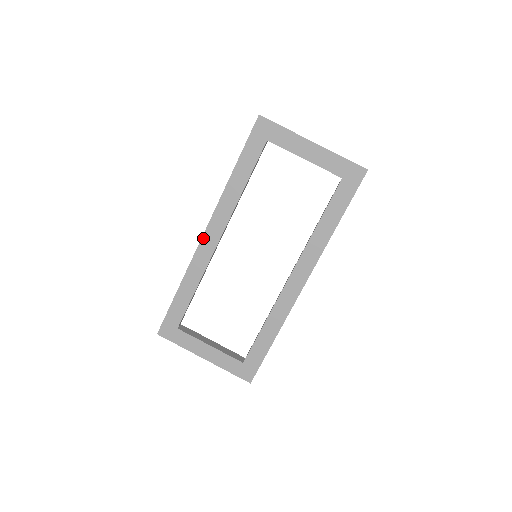
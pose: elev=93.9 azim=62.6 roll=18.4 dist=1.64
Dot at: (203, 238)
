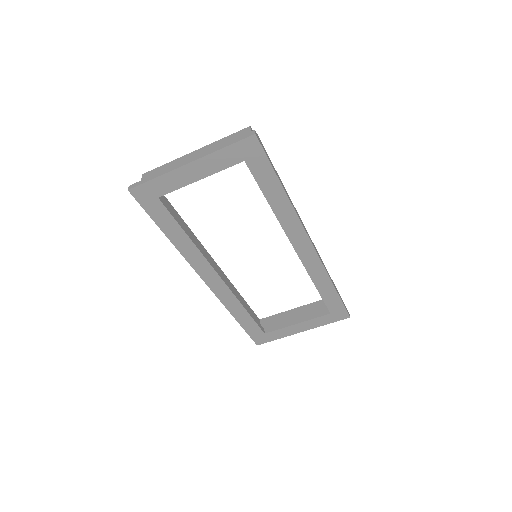
Dot at: (209, 285)
